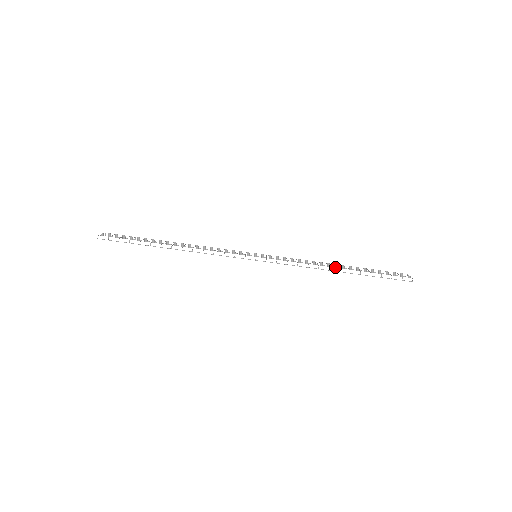
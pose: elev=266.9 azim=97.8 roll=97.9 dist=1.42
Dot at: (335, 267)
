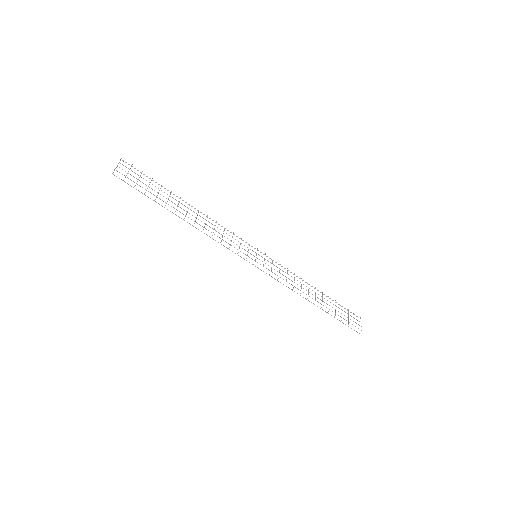
Dot at: occluded
